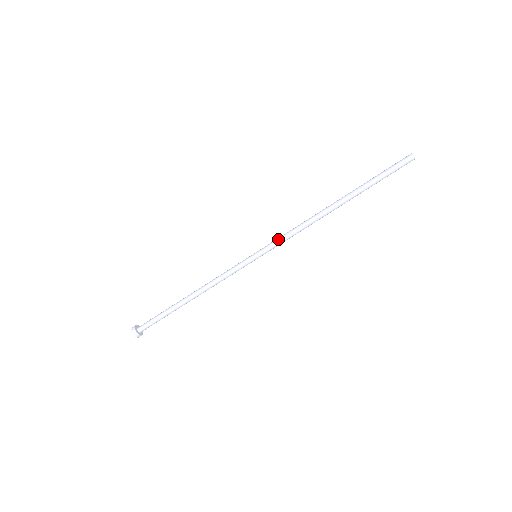
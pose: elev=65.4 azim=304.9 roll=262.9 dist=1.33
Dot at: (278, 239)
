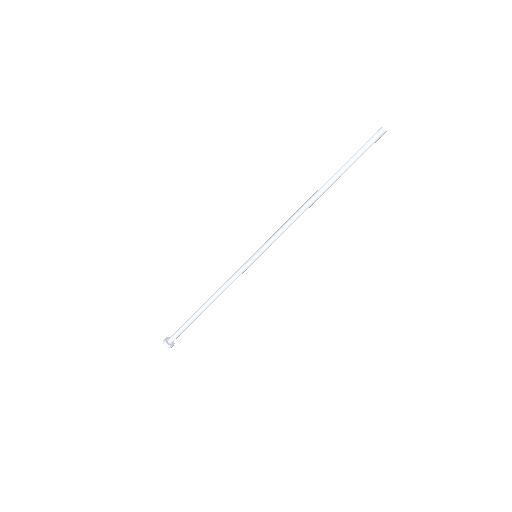
Dot at: (272, 235)
